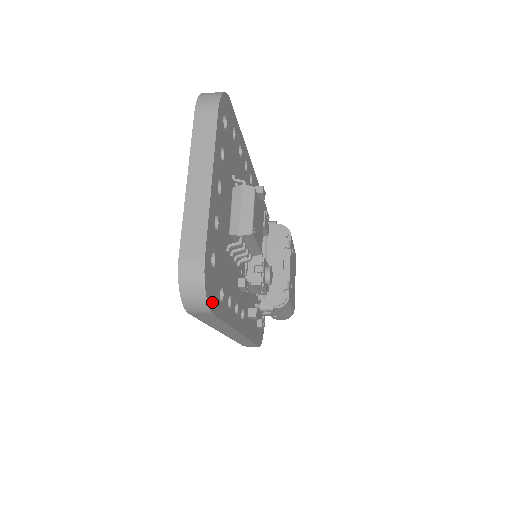
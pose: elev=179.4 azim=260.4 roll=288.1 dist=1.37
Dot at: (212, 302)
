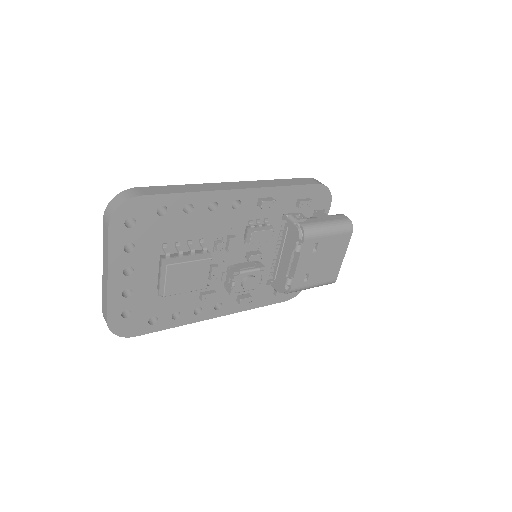
Dot at: (131, 332)
